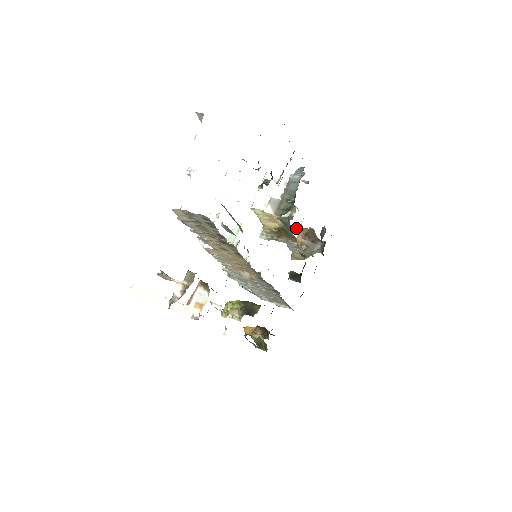
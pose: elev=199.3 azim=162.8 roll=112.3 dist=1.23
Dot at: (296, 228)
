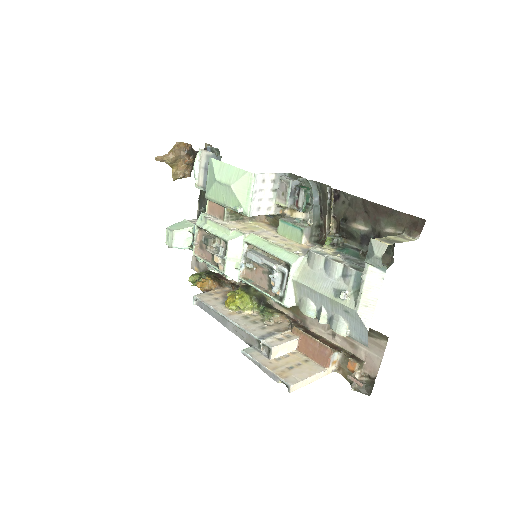
Dot at: (196, 162)
